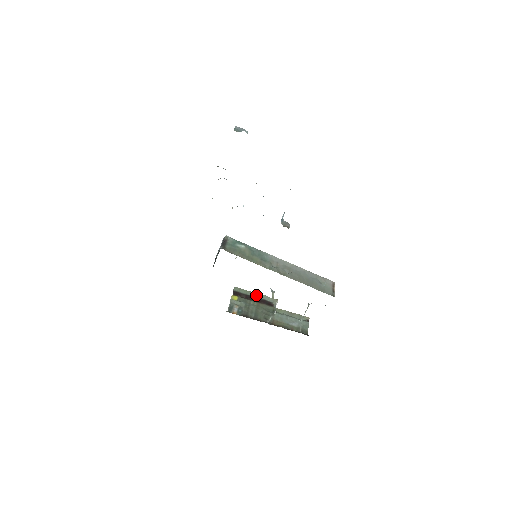
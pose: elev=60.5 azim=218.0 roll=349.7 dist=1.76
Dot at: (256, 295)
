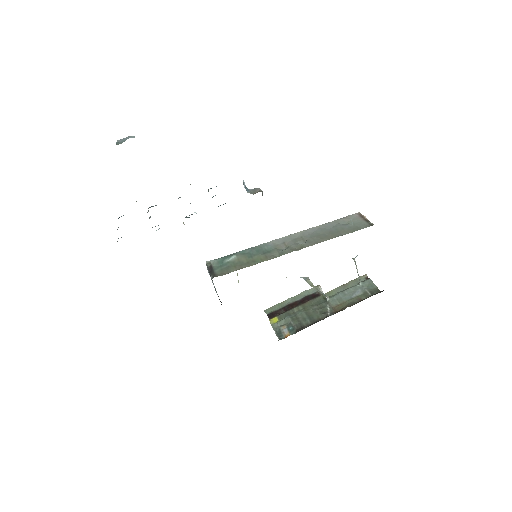
Dot at: (293, 299)
